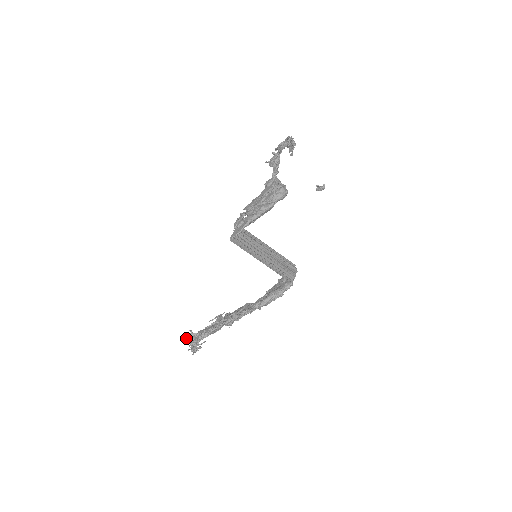
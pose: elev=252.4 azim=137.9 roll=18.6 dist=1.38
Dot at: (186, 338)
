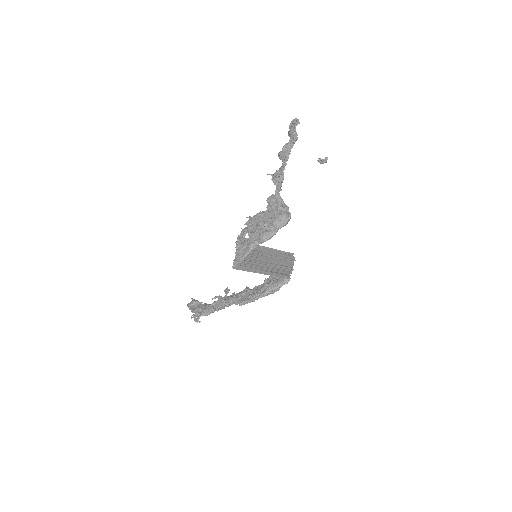
Dot at: (189, 307)
